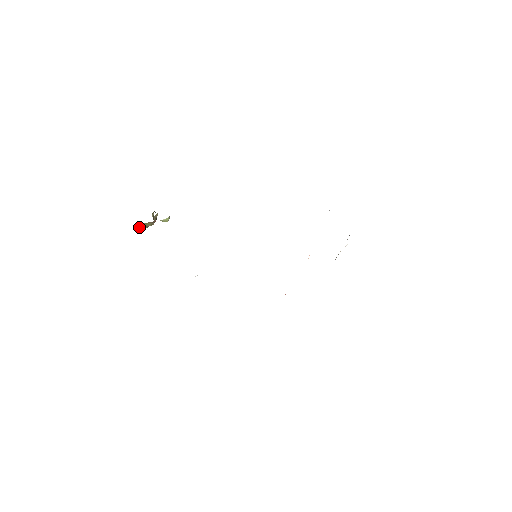
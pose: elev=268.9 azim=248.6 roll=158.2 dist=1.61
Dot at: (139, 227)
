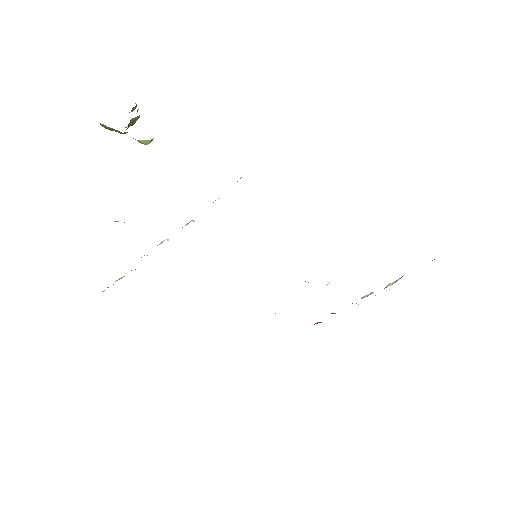
Dot at: (103, 126)
